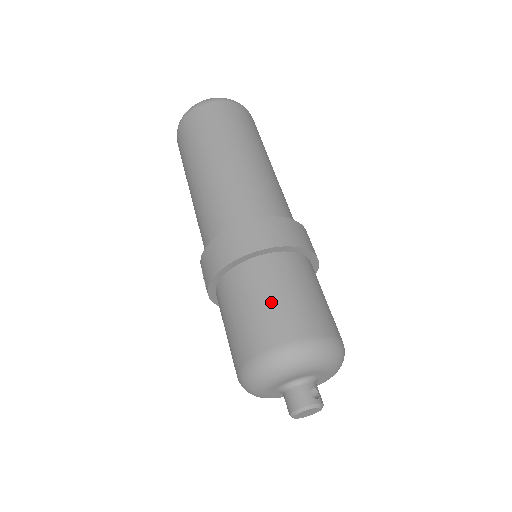
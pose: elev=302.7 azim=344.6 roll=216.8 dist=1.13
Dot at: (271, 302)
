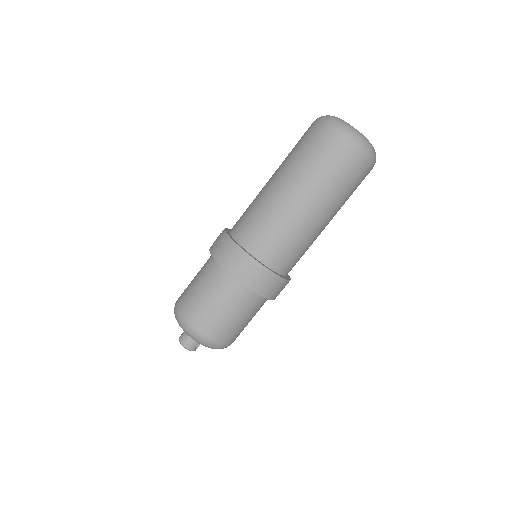
Dot at: (227, 316)
